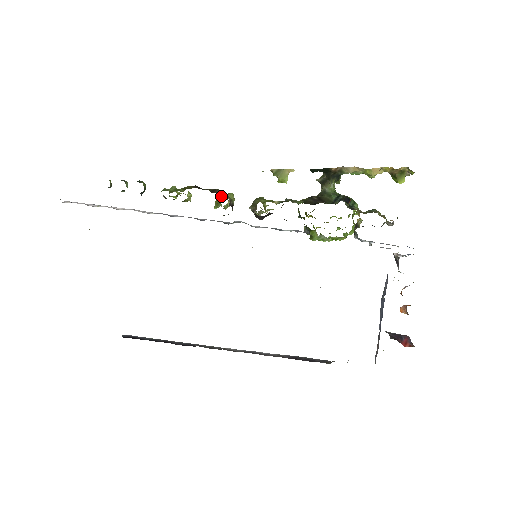
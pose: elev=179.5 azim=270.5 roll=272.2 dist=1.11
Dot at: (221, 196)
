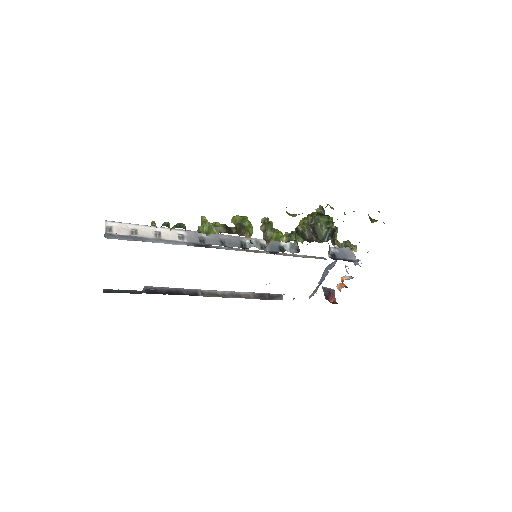
Dot at: occluded
